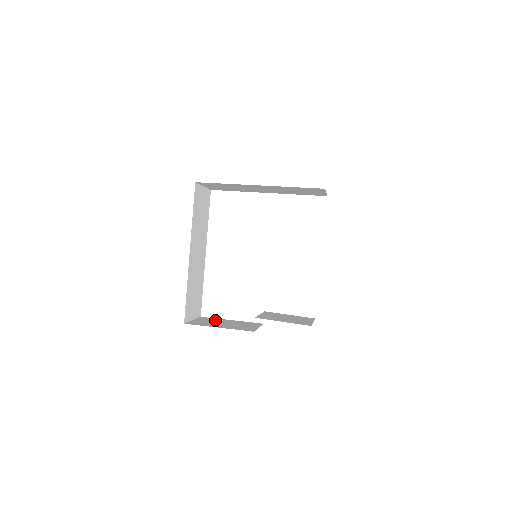
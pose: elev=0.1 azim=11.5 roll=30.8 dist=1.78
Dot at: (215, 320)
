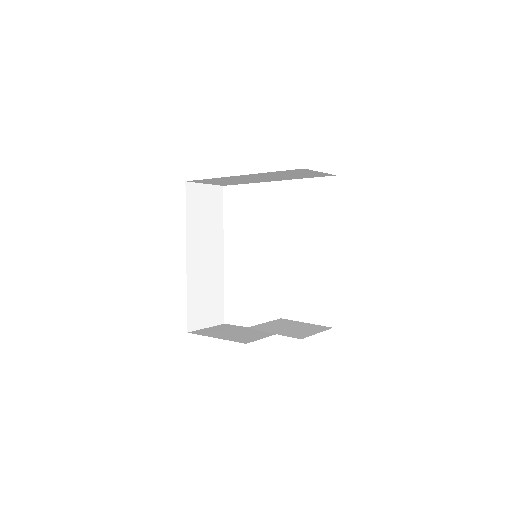
Dot at: (231, 328)
